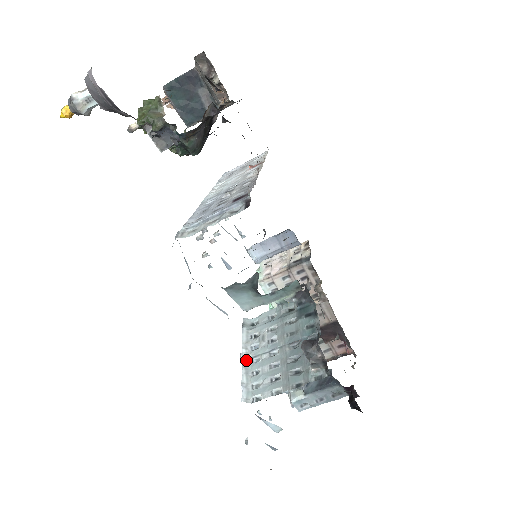
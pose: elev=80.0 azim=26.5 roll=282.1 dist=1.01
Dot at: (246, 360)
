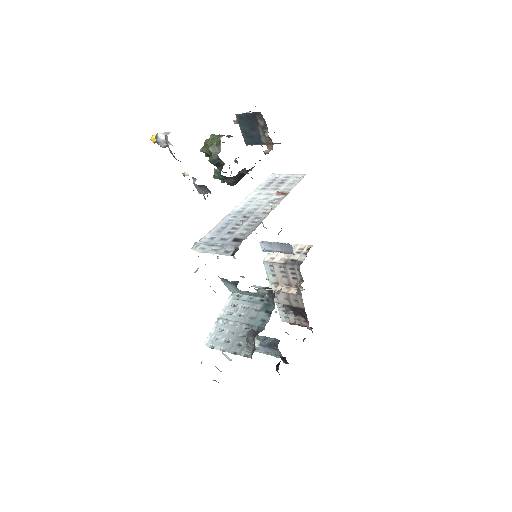
Dot at: (220, 319)
